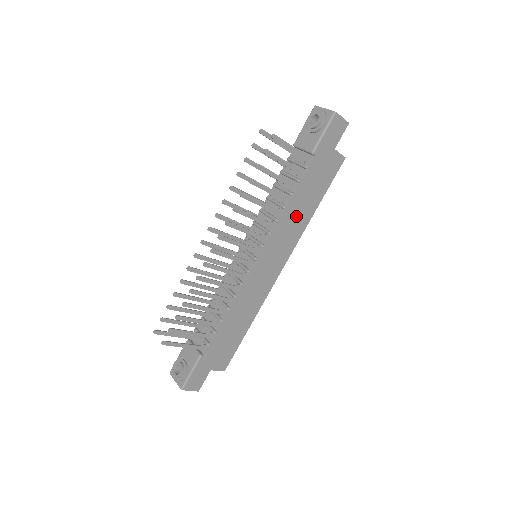
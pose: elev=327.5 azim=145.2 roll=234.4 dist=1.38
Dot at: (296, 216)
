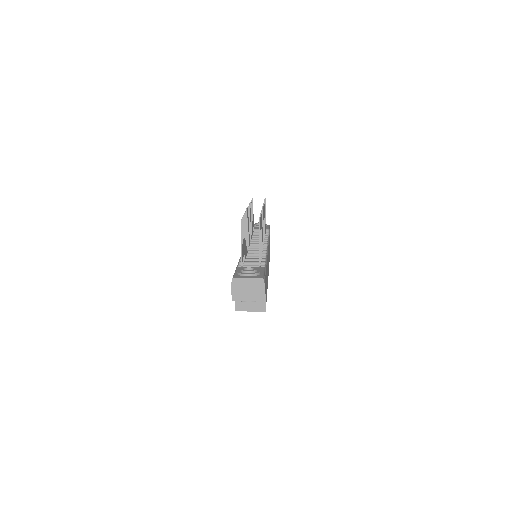
Dot at: occluded
